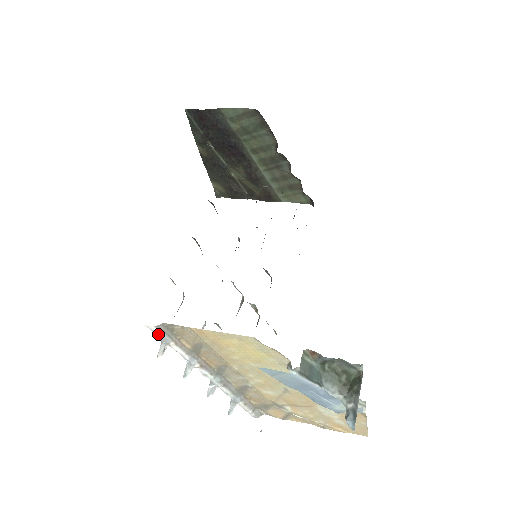
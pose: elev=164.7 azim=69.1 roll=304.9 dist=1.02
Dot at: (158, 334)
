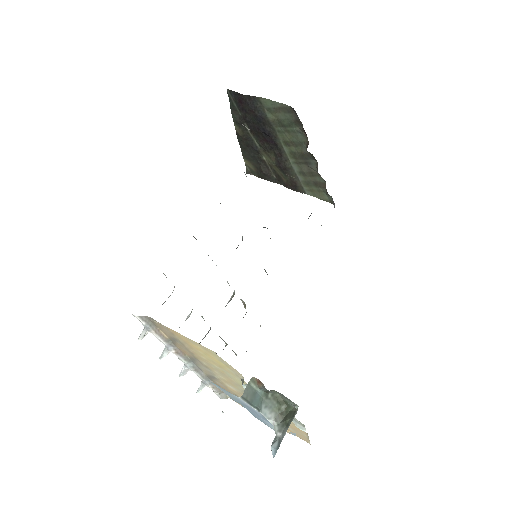
Dot at: (141, 322)
